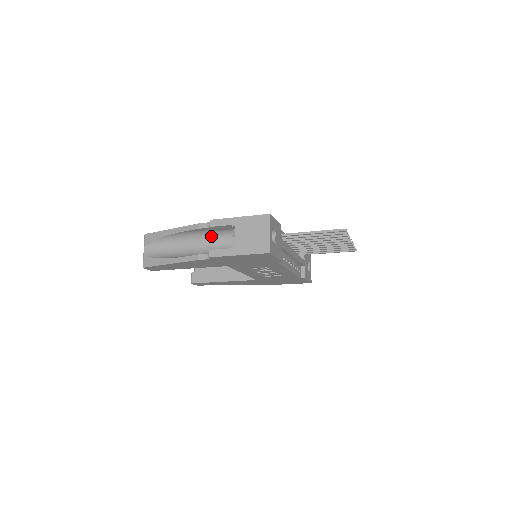
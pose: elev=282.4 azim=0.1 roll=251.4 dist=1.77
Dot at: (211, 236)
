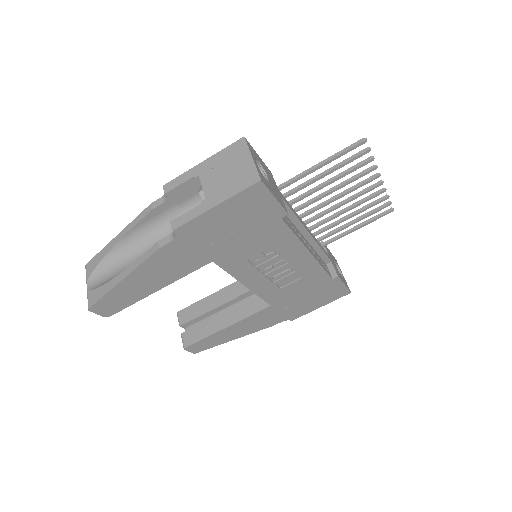
Dot at: occluded
